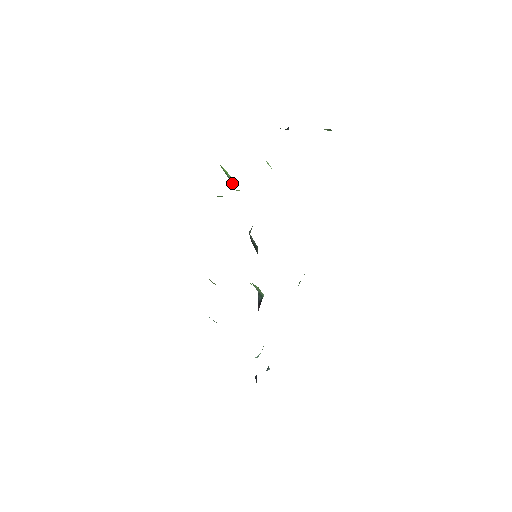
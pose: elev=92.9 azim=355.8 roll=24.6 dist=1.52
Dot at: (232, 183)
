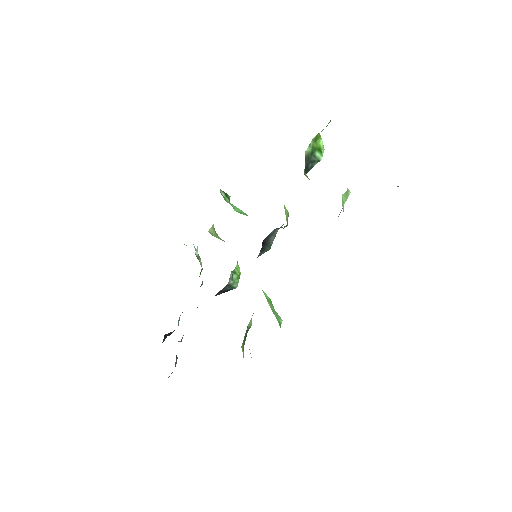
Dot at: (313, 165)
